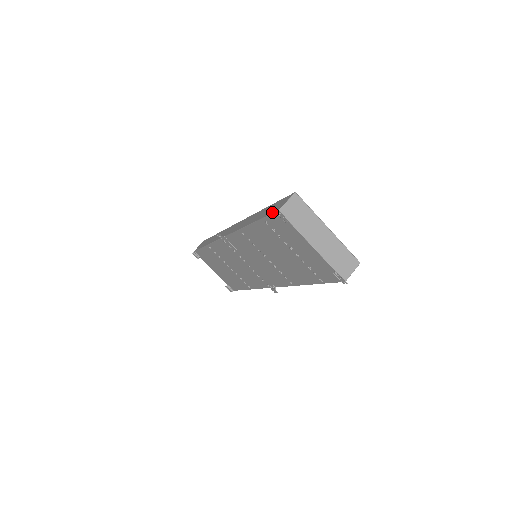
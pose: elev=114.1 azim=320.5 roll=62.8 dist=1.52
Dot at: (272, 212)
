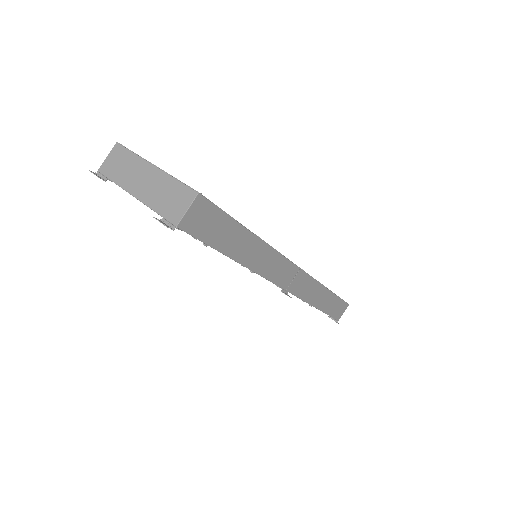
Dot at: occluded
